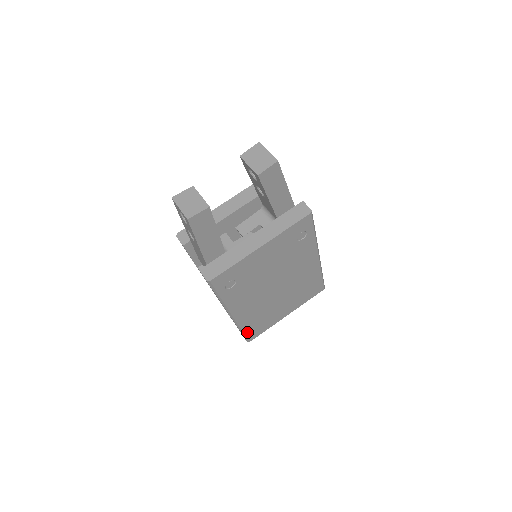
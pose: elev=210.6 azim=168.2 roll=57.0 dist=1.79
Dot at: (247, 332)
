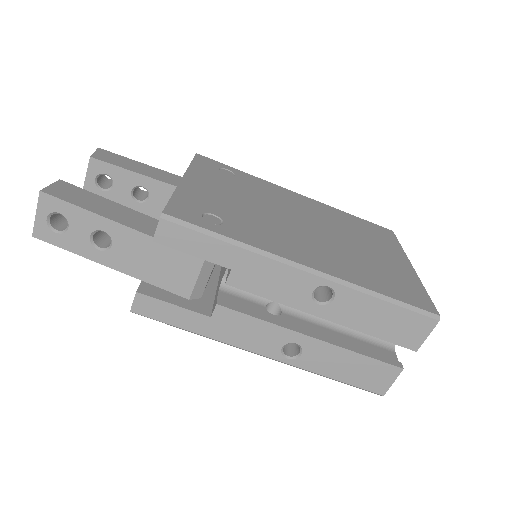
Dot at: (396, 297)
